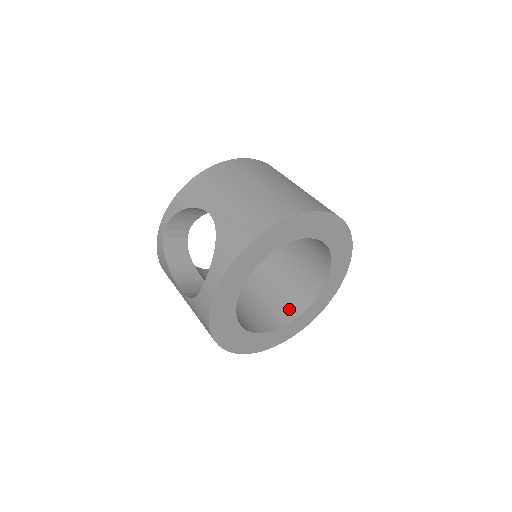
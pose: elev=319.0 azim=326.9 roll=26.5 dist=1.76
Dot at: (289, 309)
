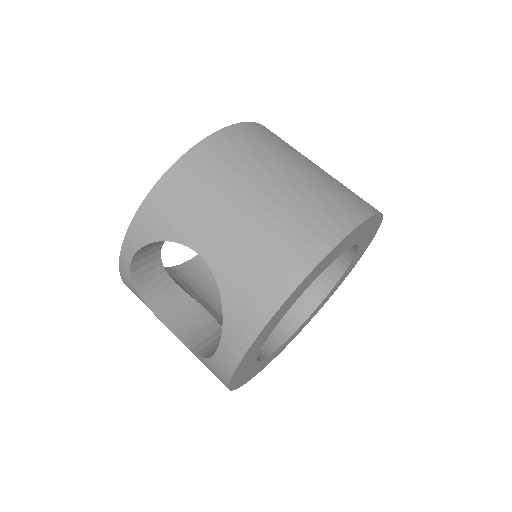
Dot at: (302, 301)
